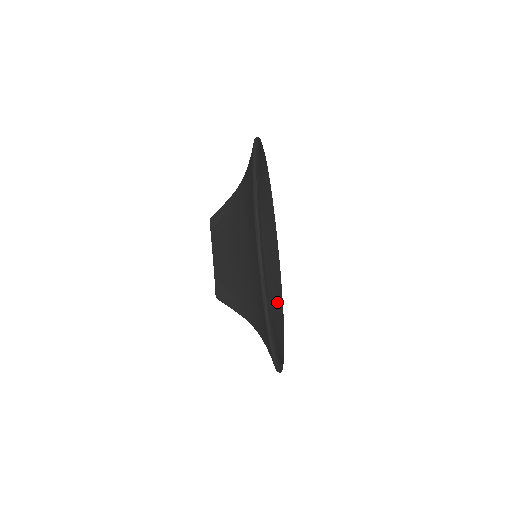
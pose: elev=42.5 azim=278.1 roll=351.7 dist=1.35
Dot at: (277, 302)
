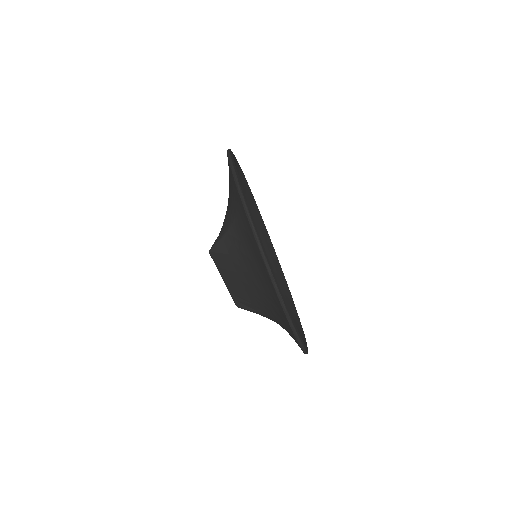
Dot at: occluded
